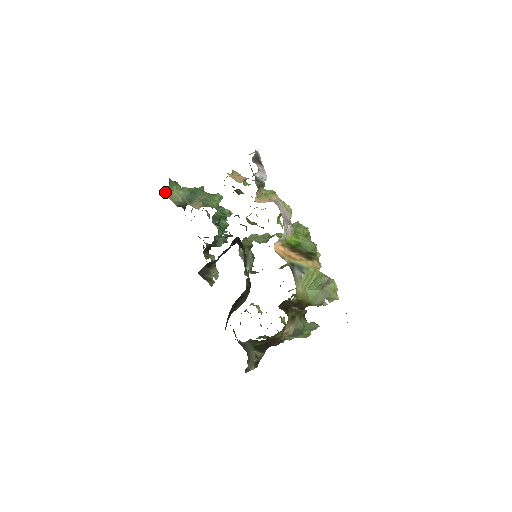
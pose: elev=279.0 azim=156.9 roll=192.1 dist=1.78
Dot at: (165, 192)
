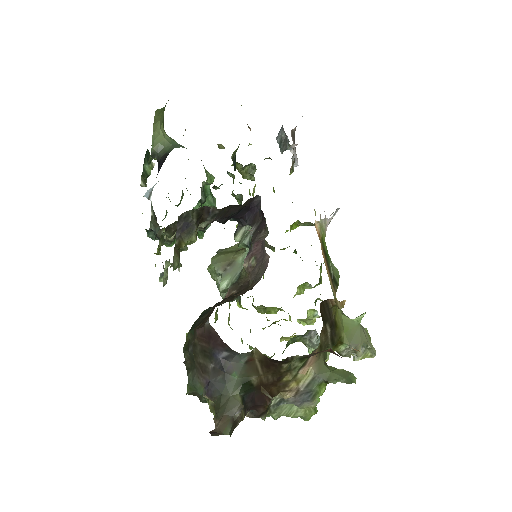
Dot at: (157, 110)
